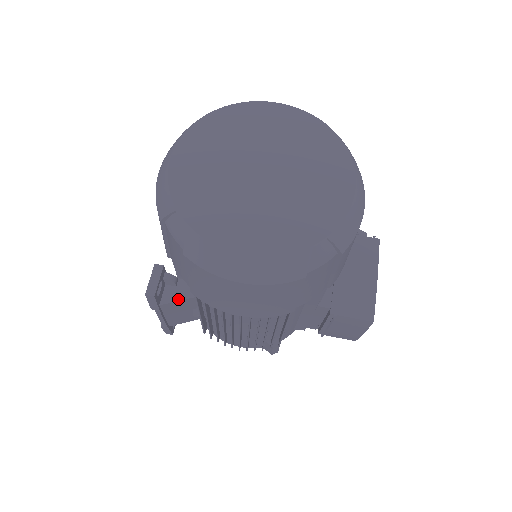
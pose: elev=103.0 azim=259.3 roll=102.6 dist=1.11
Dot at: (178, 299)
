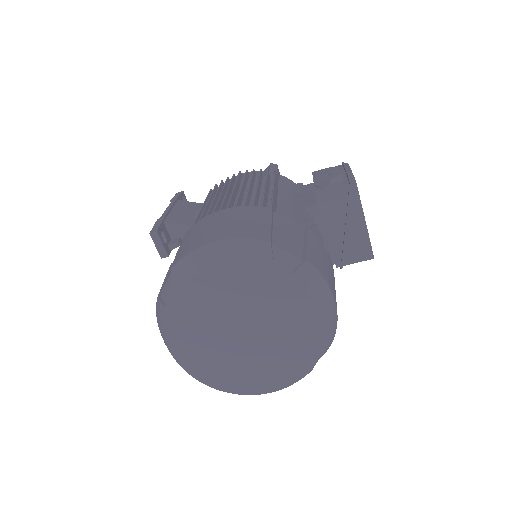
Dot at: occluded
